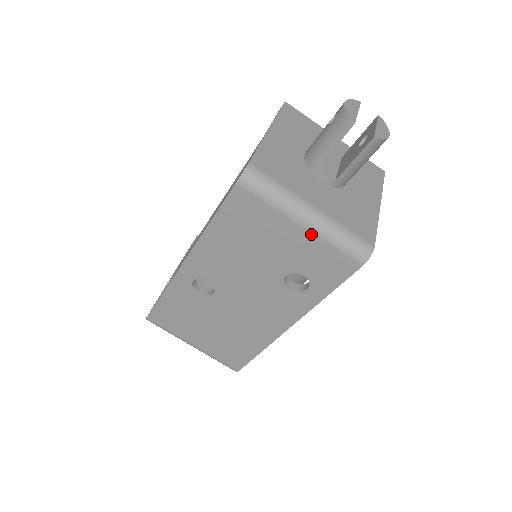
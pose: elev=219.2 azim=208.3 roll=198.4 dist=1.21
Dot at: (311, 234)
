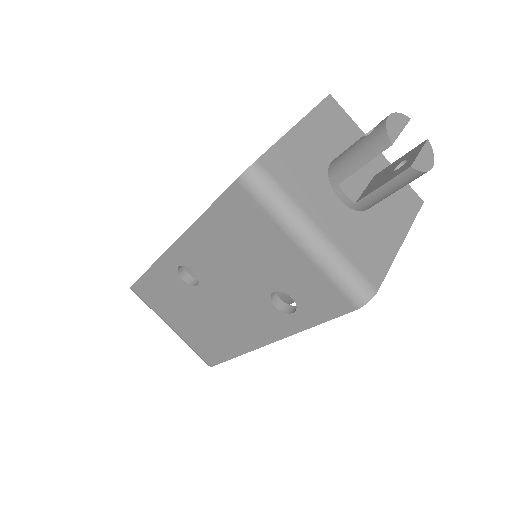
Dot at: (308, 258)
